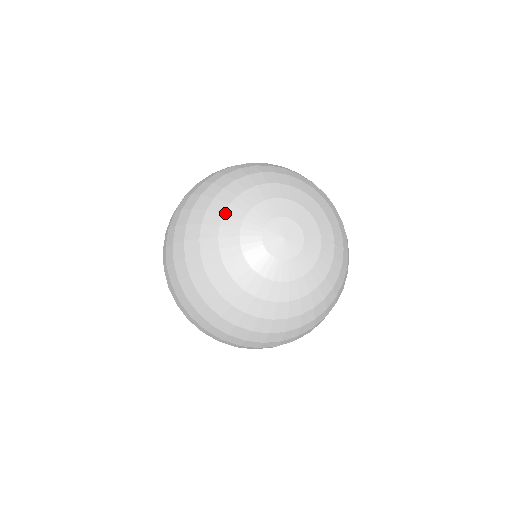
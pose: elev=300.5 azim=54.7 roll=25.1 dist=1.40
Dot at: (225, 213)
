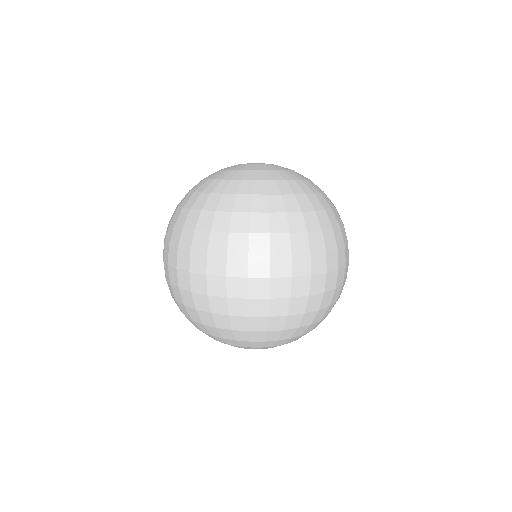
Dot at: occluded
